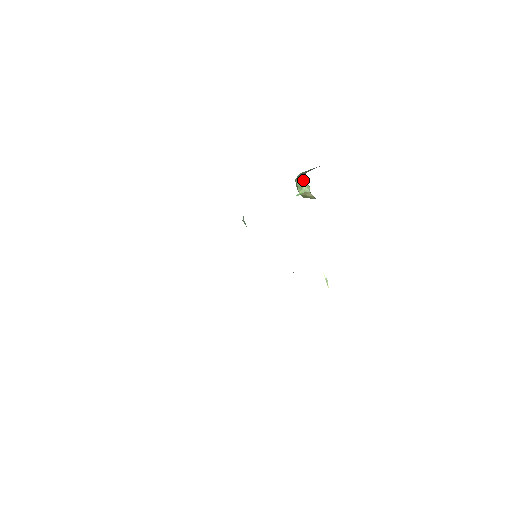
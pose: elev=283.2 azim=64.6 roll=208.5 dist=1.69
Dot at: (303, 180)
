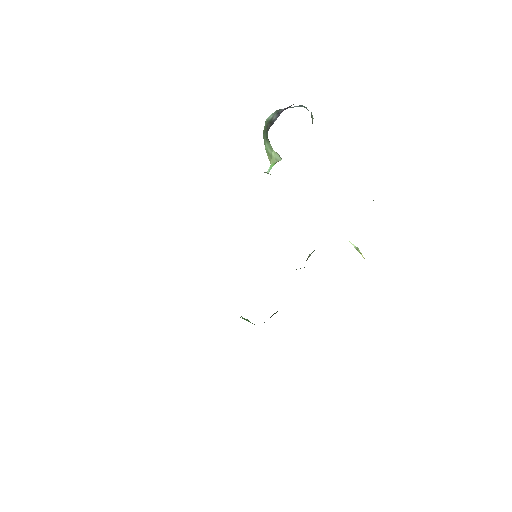
Dot at: (268, 143)
